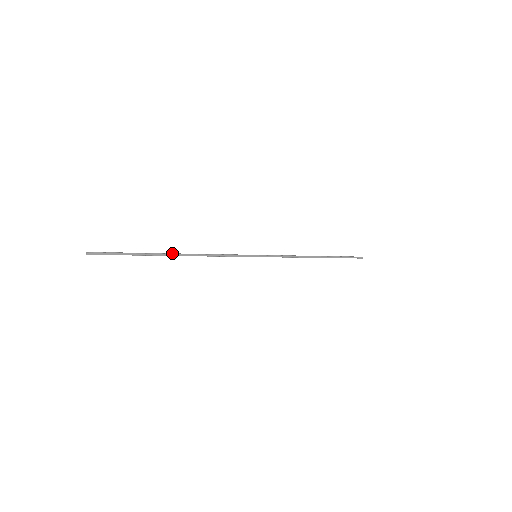
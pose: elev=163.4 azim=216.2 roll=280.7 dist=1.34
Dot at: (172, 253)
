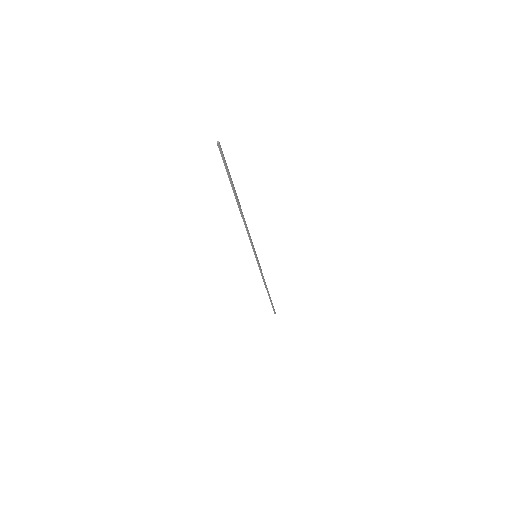
Dot at: (238, 203)
